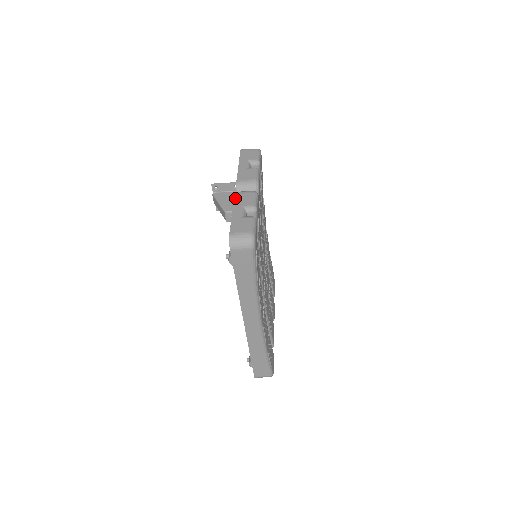
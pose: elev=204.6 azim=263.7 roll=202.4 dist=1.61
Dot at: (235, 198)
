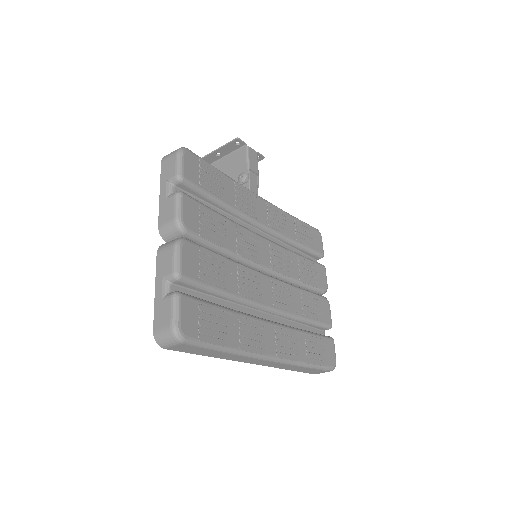
Dot at: (157, 263)
